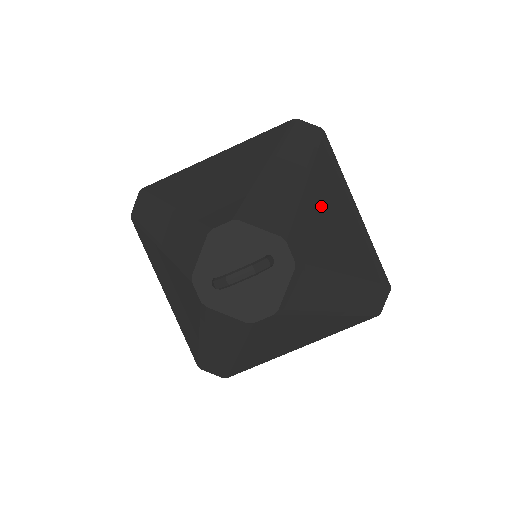
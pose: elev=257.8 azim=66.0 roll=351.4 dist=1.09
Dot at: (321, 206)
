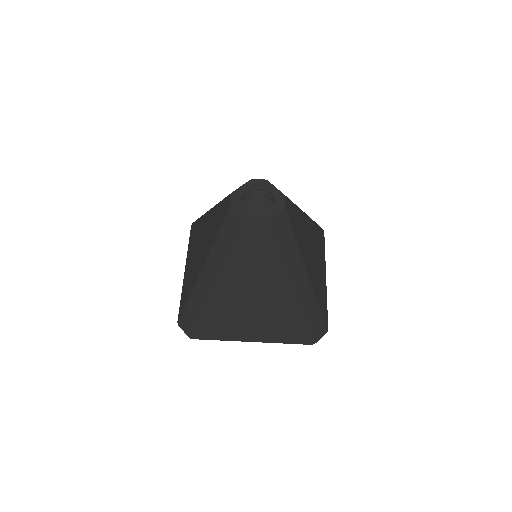
Dot at: (306, 230)
